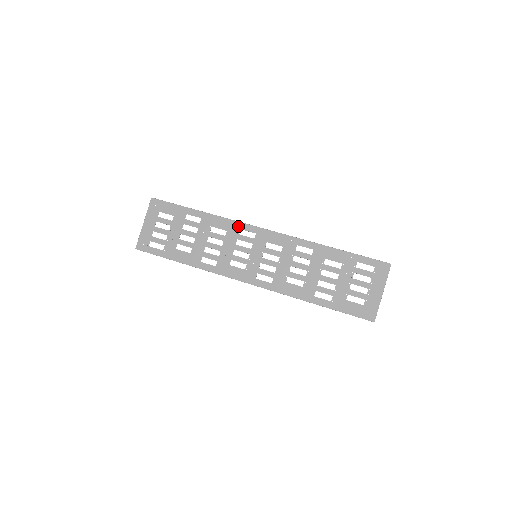
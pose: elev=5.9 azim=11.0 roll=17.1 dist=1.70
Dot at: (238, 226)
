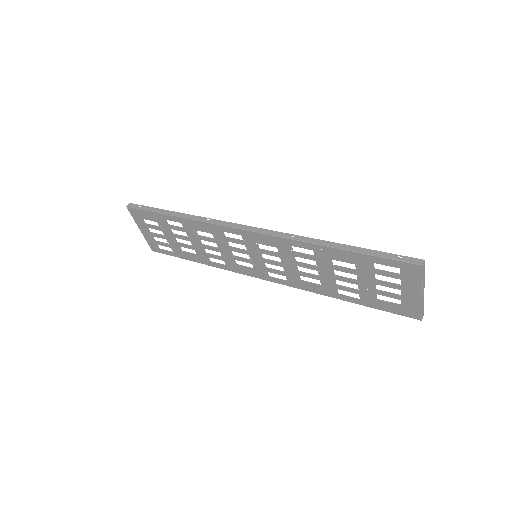
Dot at: (219, 229)
